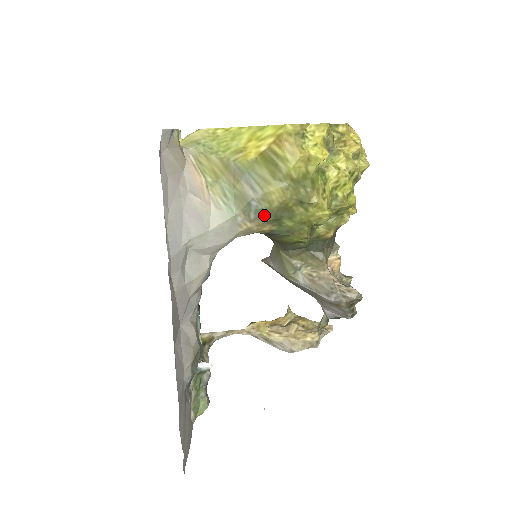
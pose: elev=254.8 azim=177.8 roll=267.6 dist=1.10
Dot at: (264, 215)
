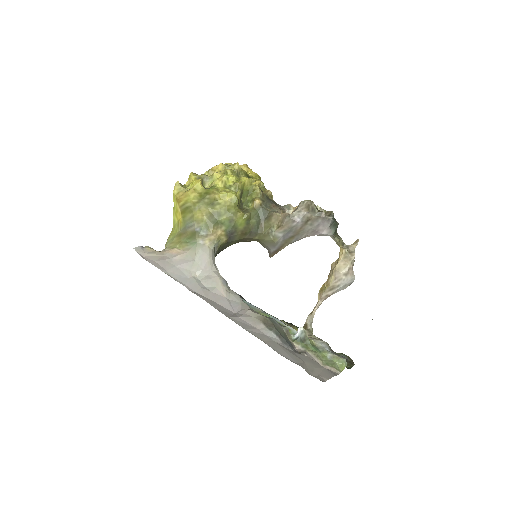
Dot at: (208, 228)
